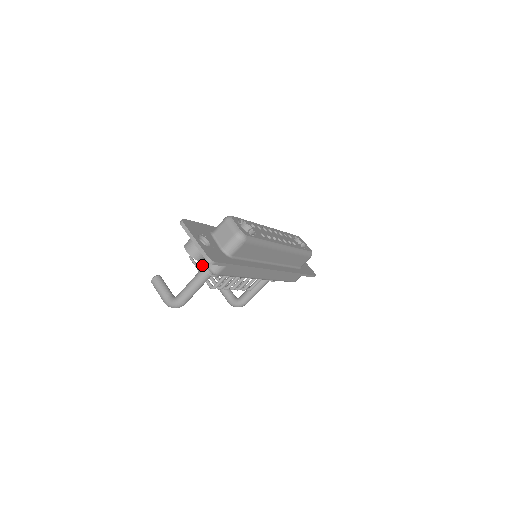
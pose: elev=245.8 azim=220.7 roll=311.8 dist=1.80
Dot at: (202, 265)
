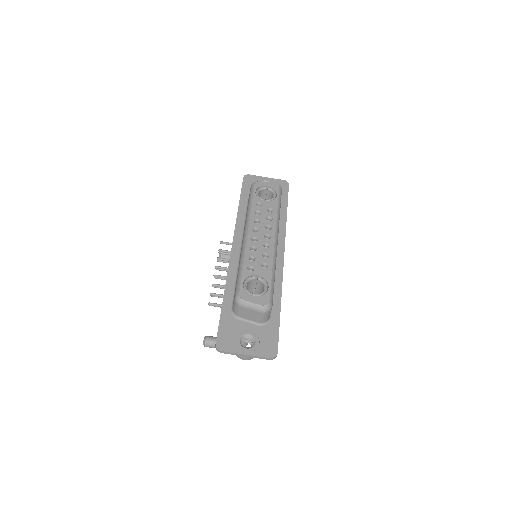
Dot at: occluded
